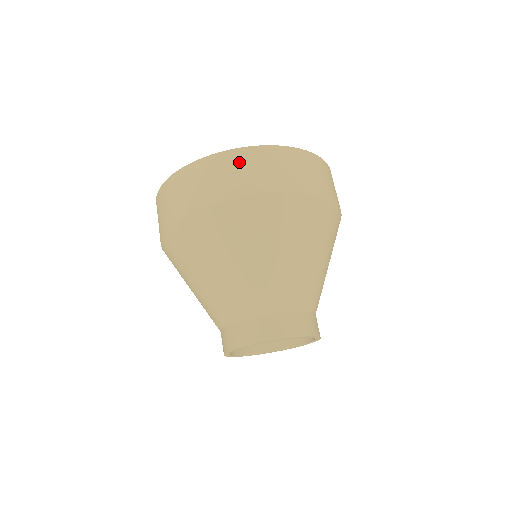
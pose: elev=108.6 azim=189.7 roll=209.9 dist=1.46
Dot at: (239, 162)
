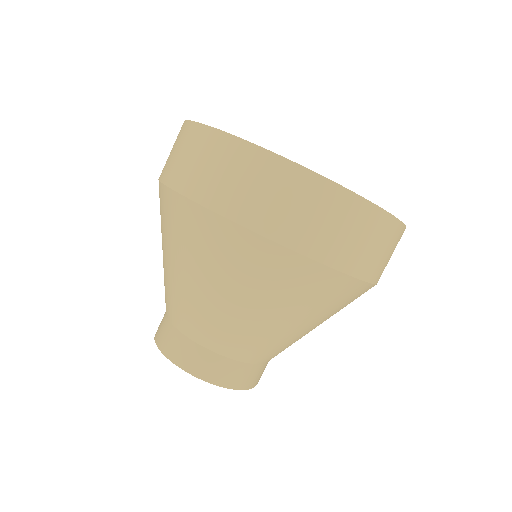
Dot at: (329, 206)
